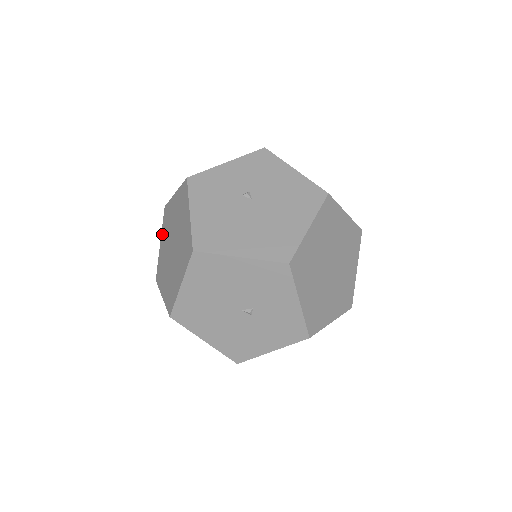
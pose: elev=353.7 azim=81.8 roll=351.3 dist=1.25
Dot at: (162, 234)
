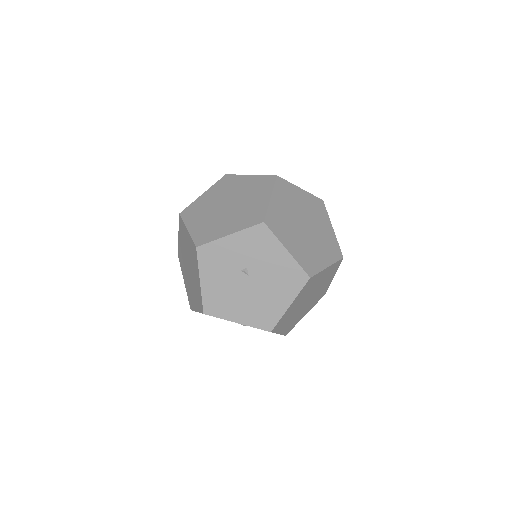
Dot at: (179, 233)
